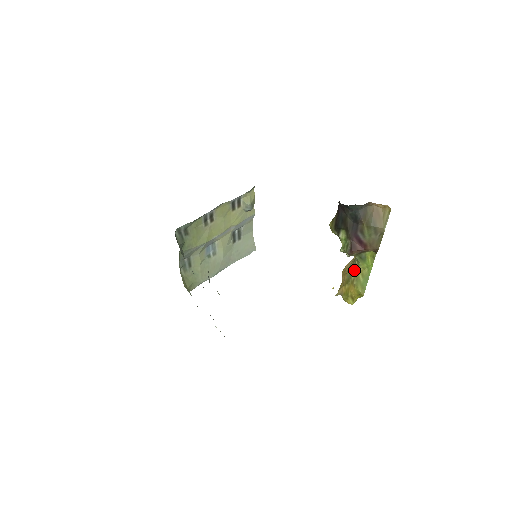
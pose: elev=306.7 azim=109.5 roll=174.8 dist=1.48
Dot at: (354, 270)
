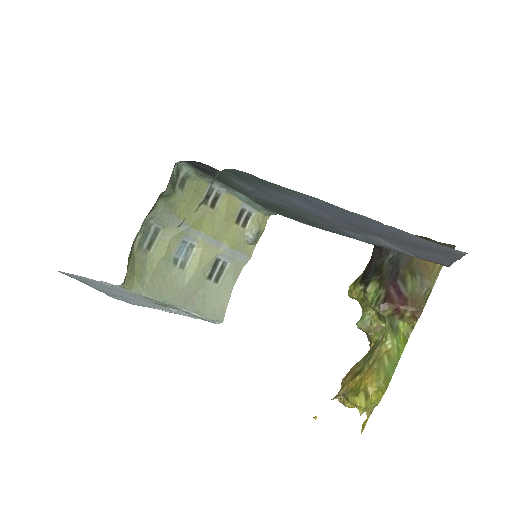
Dot at: (375, 350)
